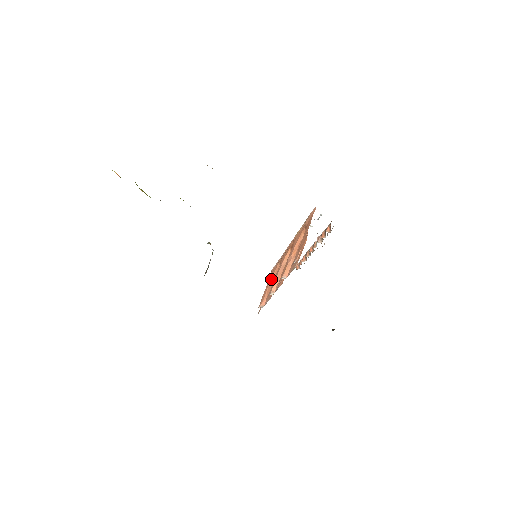
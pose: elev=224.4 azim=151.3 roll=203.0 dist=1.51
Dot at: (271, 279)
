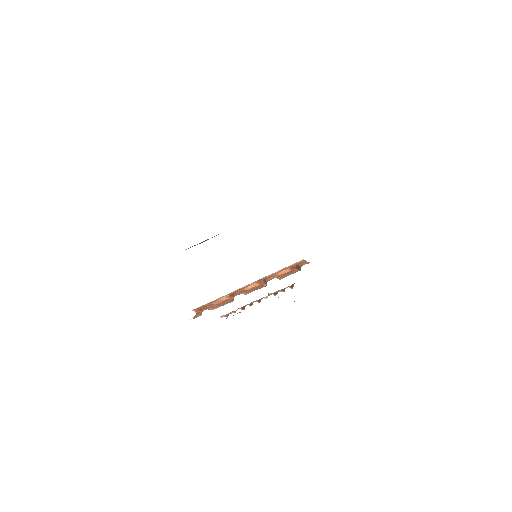
Dot at: (212, 303)
